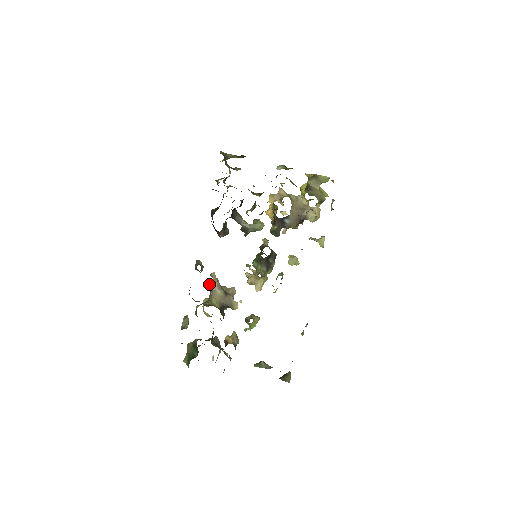
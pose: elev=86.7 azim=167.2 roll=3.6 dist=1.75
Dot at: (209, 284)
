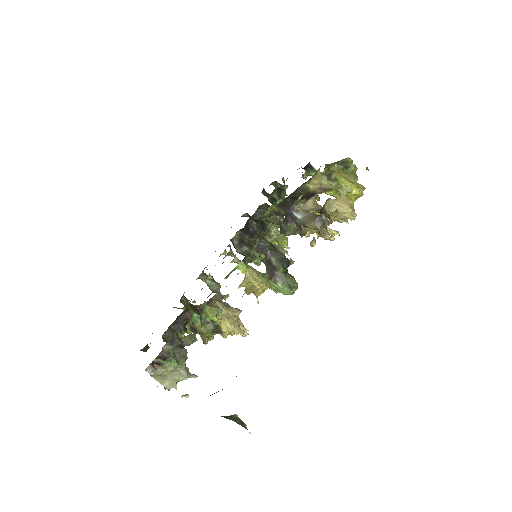
Dot at: occluded
